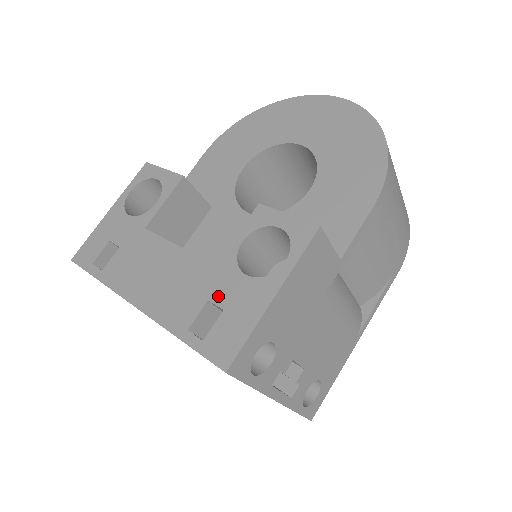
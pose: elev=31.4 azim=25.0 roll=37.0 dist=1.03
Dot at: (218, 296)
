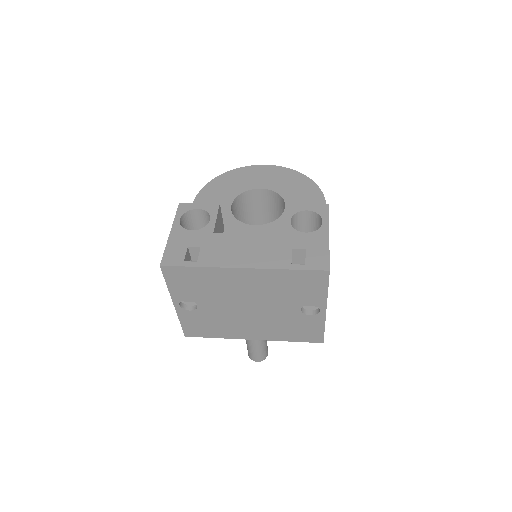
Dot at: (297, 245)
